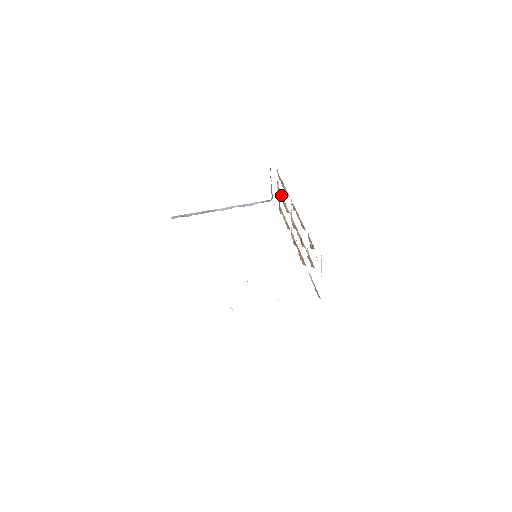
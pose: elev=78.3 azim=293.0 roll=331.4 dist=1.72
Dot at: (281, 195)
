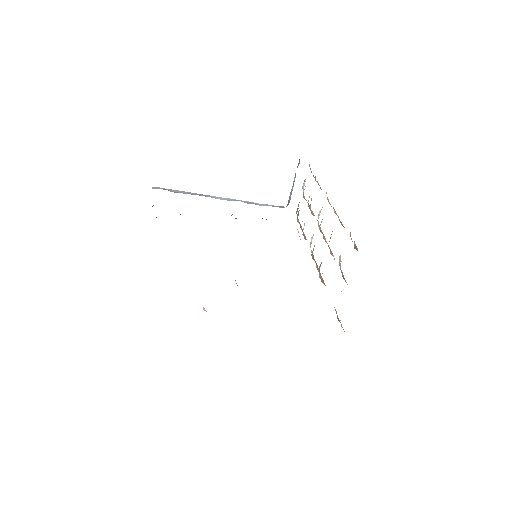
Dot at: occluded
